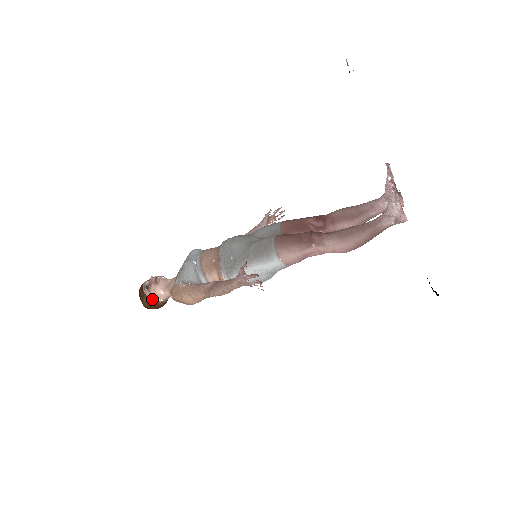
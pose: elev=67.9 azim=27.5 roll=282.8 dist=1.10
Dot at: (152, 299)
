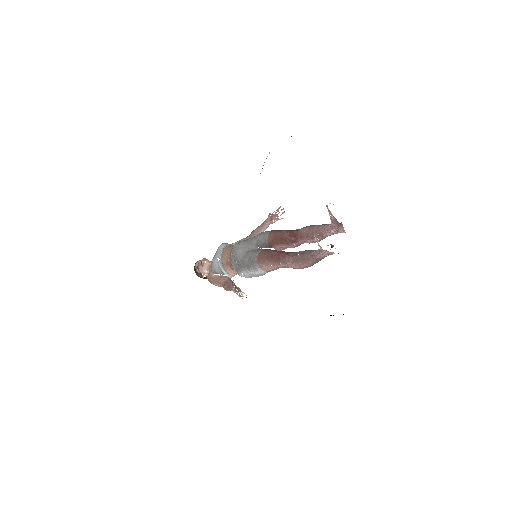
Dot at: occluded
